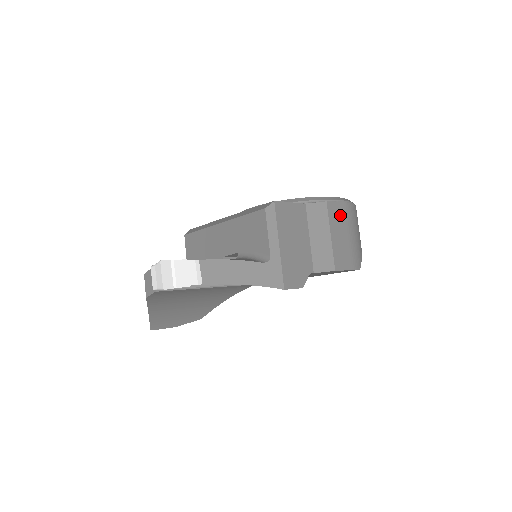
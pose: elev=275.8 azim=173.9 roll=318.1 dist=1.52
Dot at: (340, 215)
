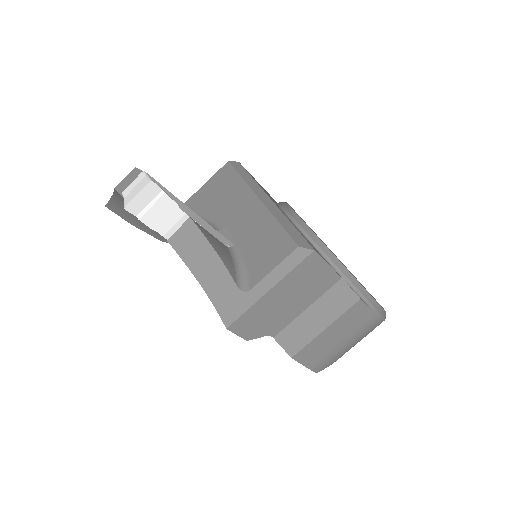
Dot at: (358, 319)
